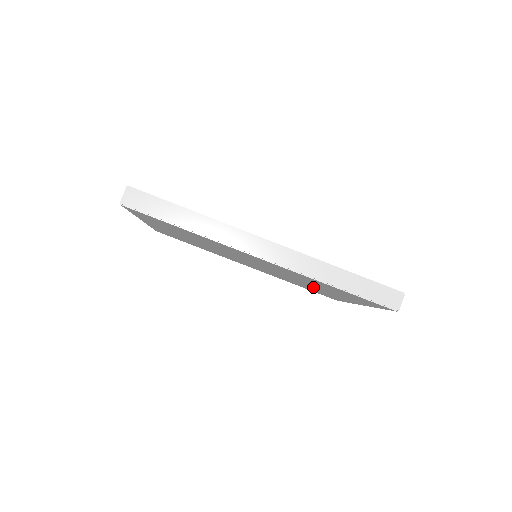
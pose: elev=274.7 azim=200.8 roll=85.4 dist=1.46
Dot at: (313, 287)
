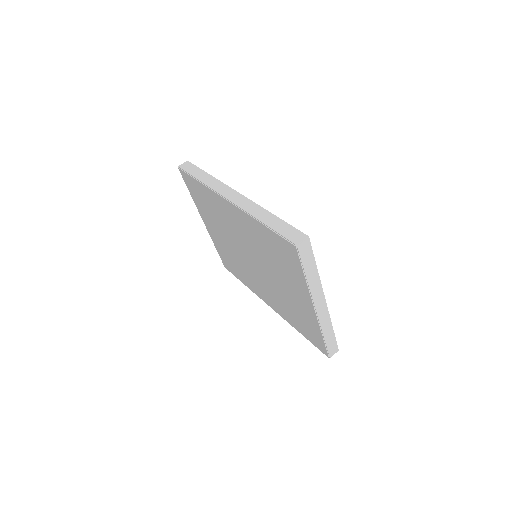
Dot at: (287, 293)
